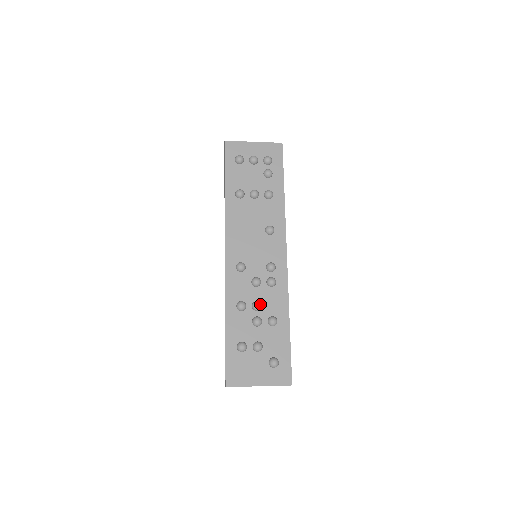
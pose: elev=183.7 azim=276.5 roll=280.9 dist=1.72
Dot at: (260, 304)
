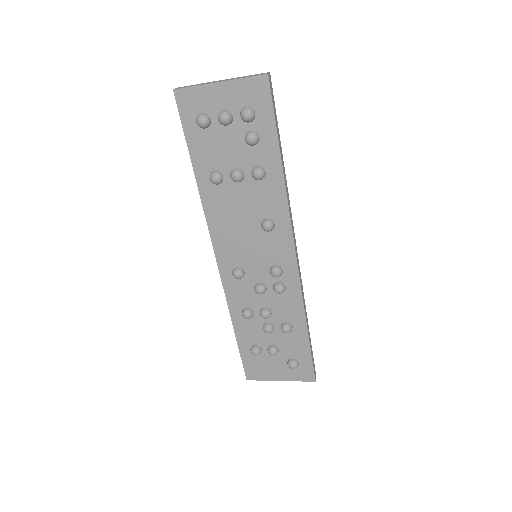
Dot at: (268, 314)
